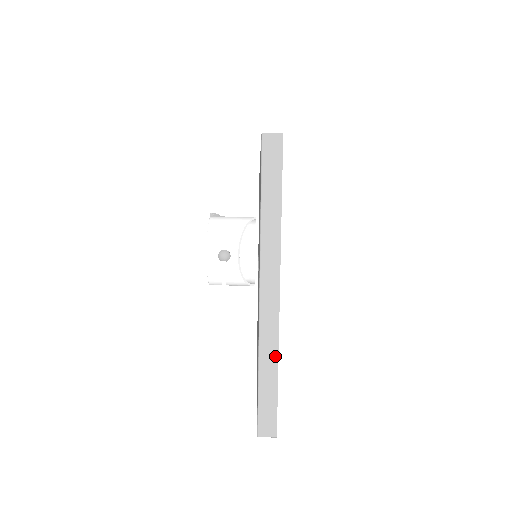
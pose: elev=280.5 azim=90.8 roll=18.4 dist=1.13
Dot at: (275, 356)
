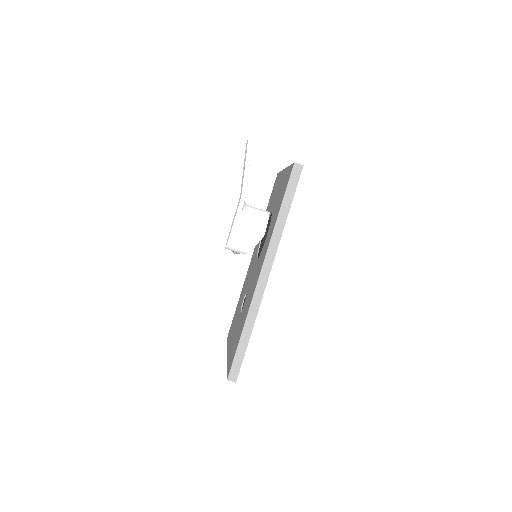
Dot at: occluded
